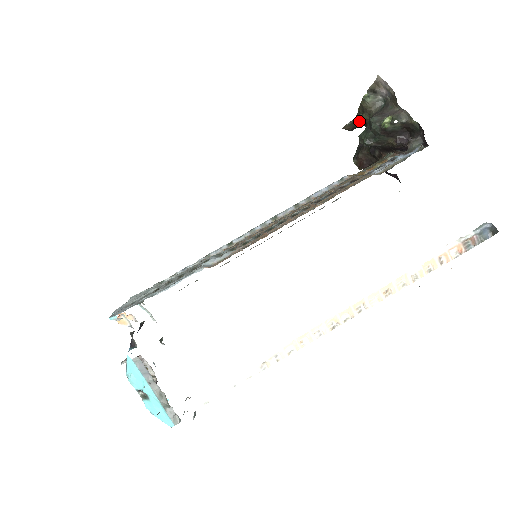
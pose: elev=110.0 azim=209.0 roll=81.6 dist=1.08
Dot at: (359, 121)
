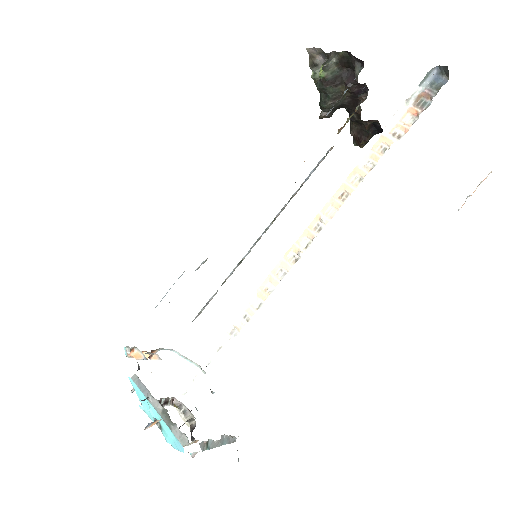
Dot at: occluded
